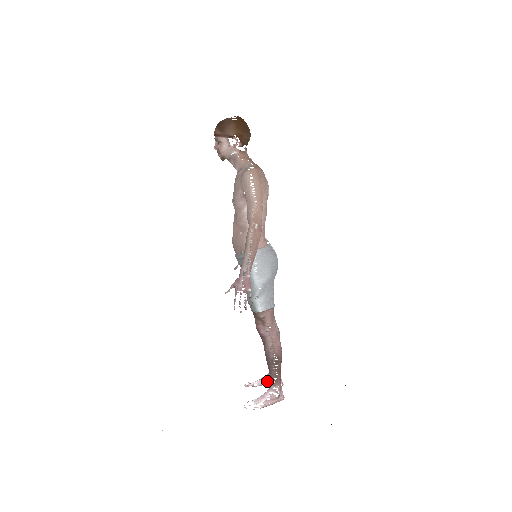
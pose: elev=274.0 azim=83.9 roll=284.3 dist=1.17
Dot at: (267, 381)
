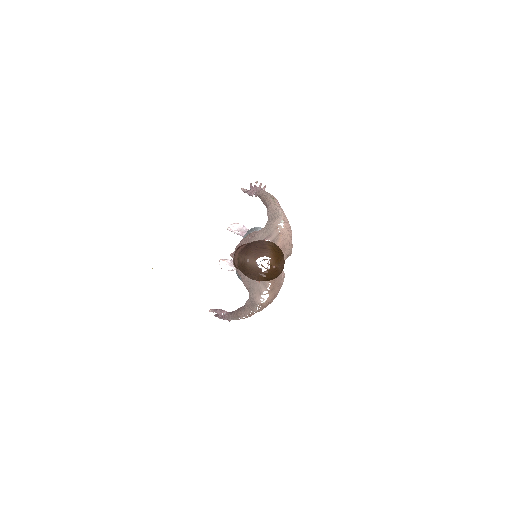
Dot at: occluded
